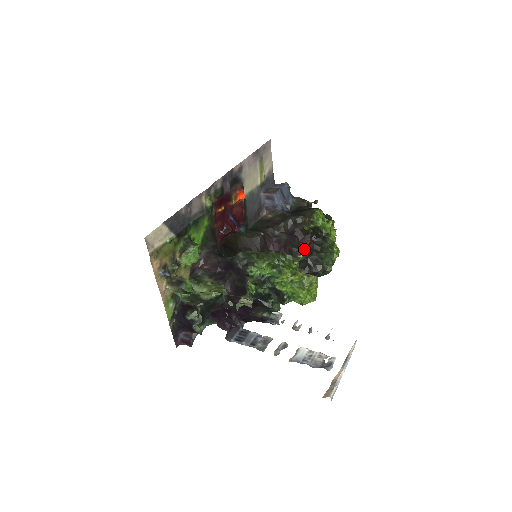
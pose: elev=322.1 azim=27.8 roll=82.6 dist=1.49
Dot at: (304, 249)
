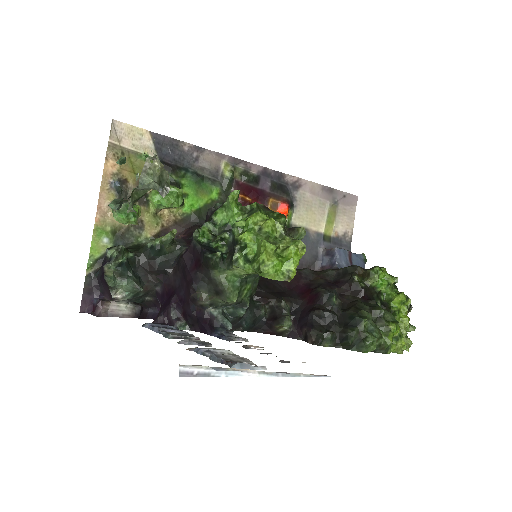
Dot at: (342, 305)
